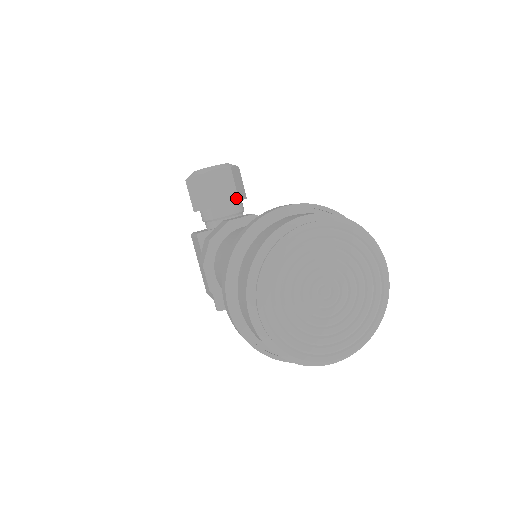
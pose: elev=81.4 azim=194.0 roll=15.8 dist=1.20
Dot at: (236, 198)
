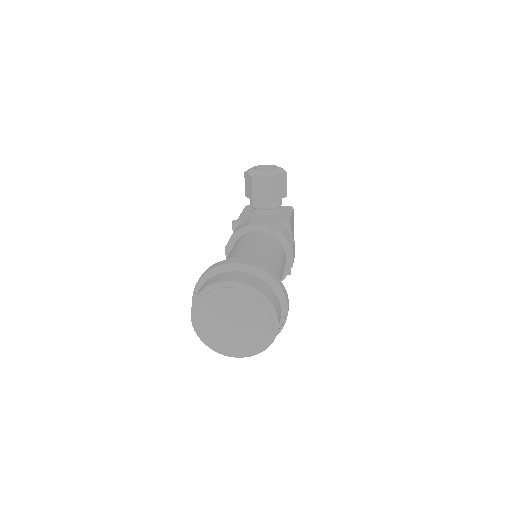
Dot at: (272, 199)
